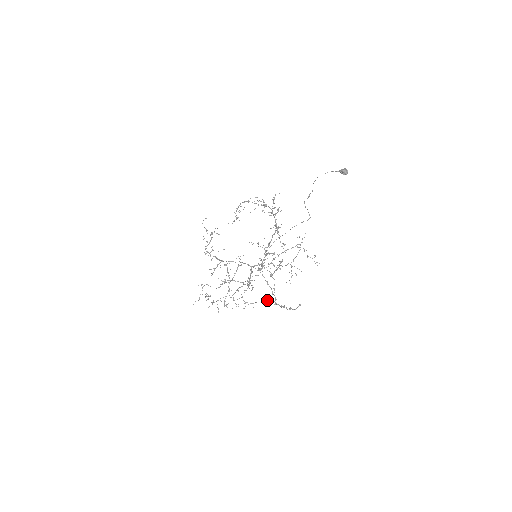
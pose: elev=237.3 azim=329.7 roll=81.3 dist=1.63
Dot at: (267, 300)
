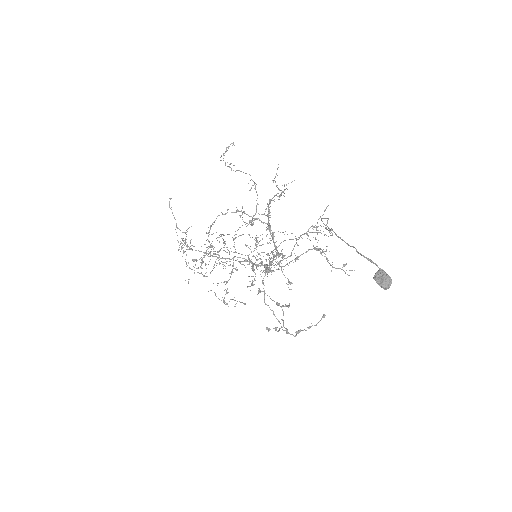
Dot at: (275, 329)
